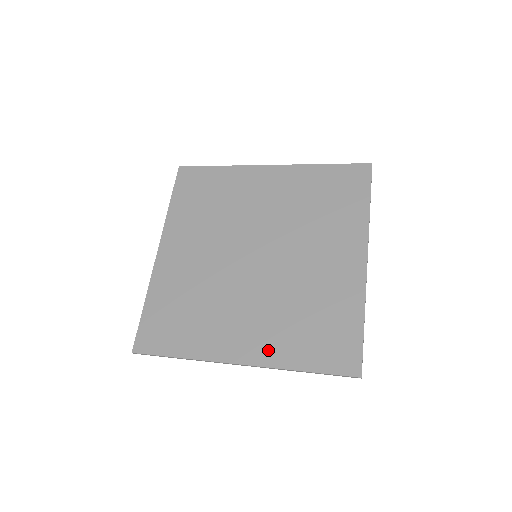
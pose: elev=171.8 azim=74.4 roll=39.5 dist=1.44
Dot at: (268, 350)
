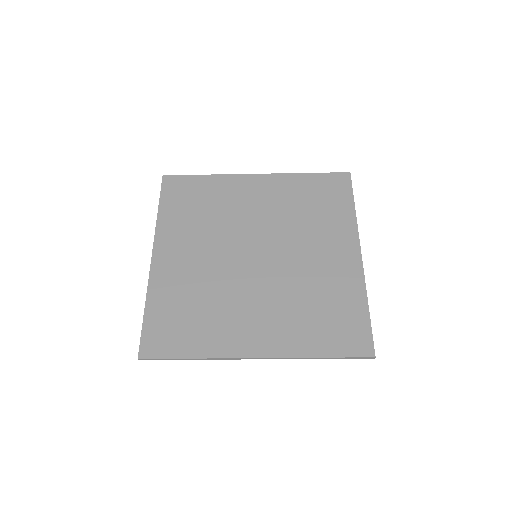
Dot at: (283, 341)
